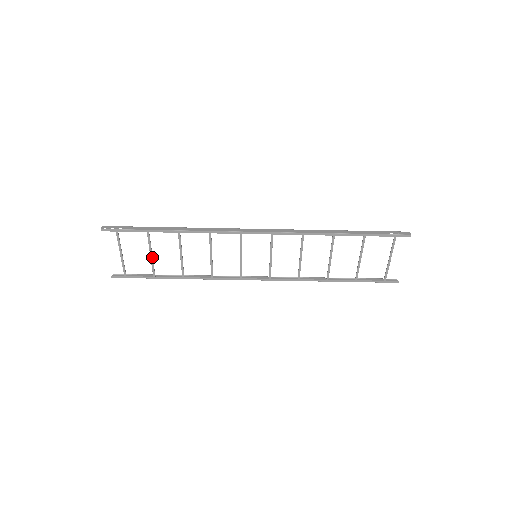
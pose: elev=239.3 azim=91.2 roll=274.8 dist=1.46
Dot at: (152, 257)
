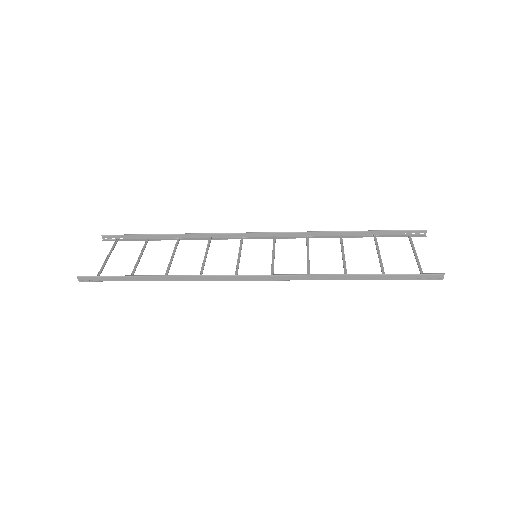
Dot at: occluded
